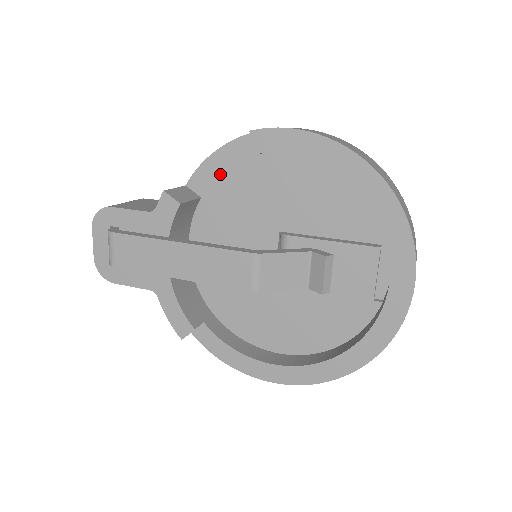
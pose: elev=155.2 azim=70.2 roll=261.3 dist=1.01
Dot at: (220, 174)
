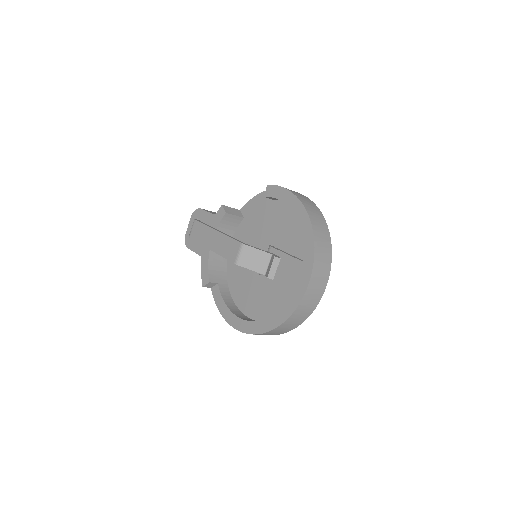
Dot at: (255, 207)
